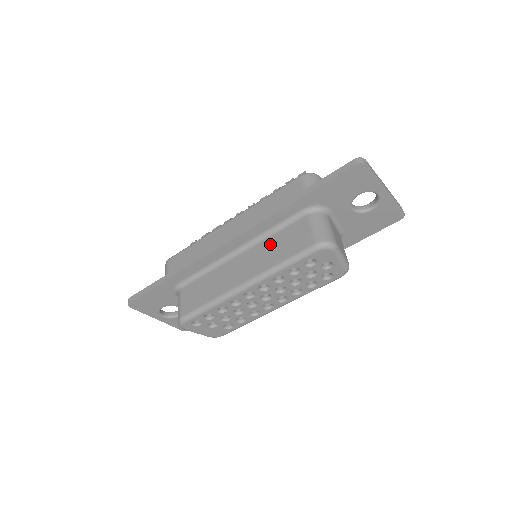
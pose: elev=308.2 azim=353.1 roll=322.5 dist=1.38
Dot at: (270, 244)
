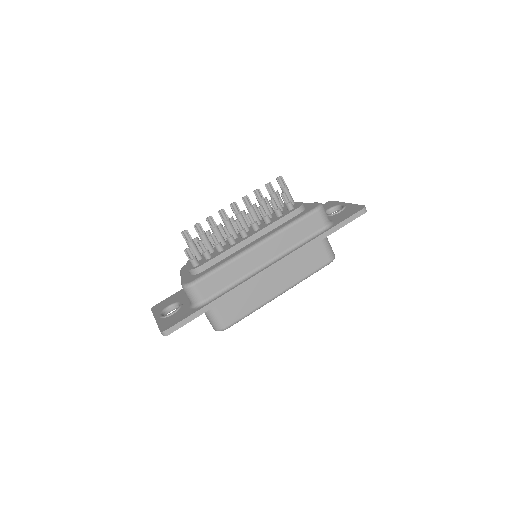
Dot at: (296, 261)
